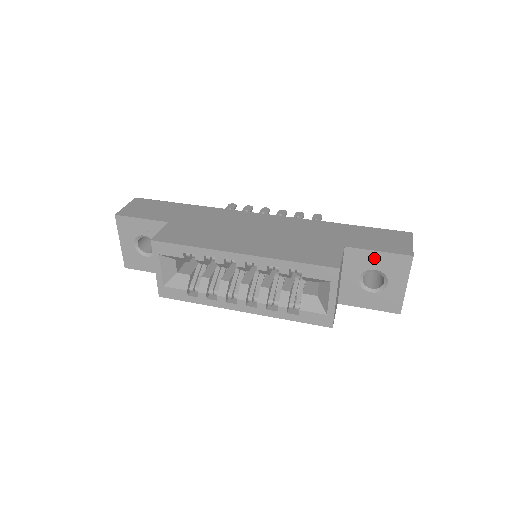
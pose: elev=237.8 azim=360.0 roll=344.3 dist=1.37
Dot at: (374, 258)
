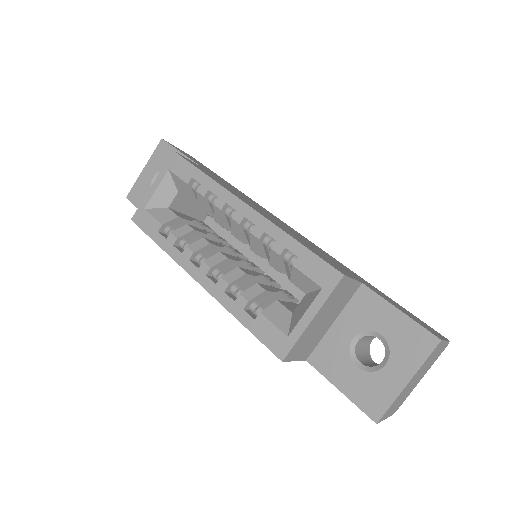
Dot at: (389, 317)
